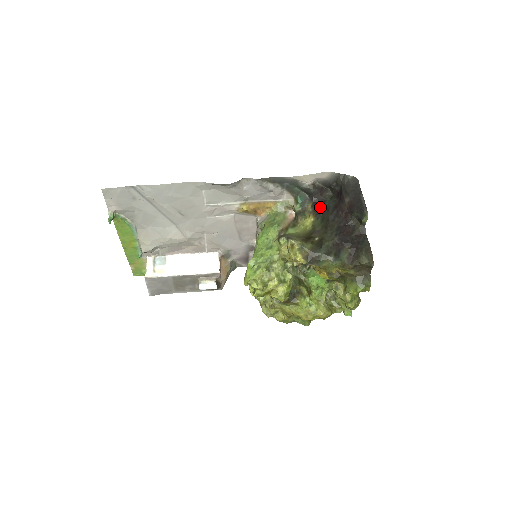
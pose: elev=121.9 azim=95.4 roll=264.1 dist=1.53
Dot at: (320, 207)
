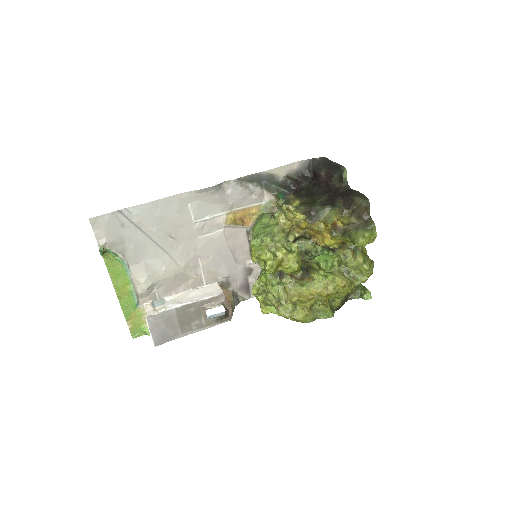
Dot at: (301, 192)
